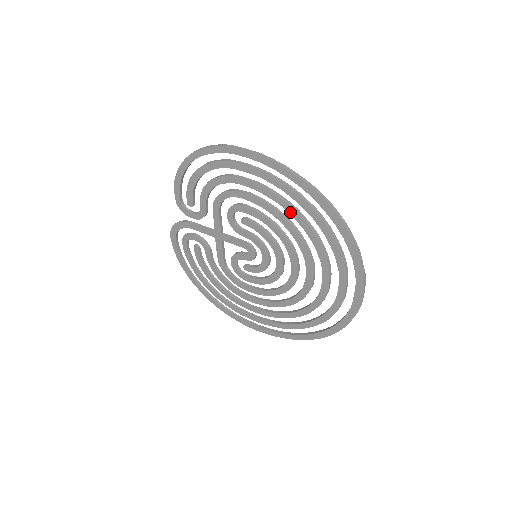
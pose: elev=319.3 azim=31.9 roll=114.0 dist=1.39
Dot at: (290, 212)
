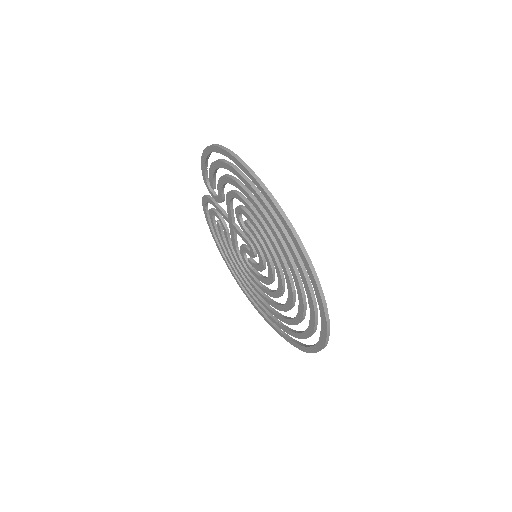
Dot at: (275, 237)
